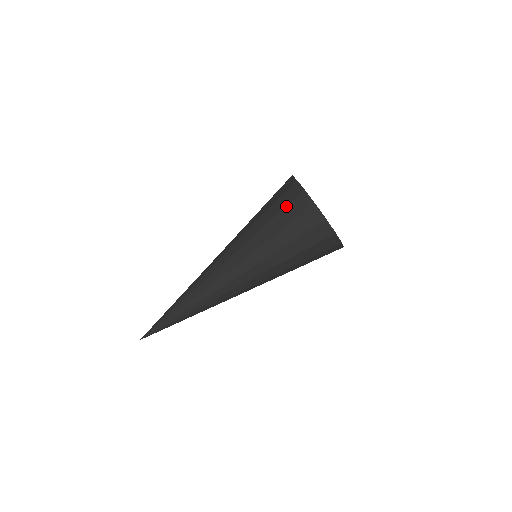
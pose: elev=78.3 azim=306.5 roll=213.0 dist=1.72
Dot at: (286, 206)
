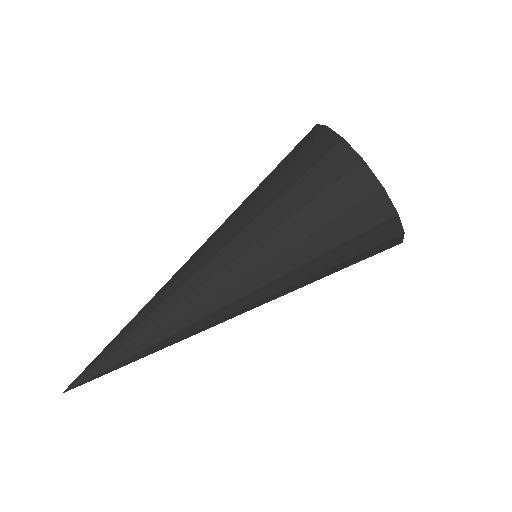
Dot at: (346, 212)
